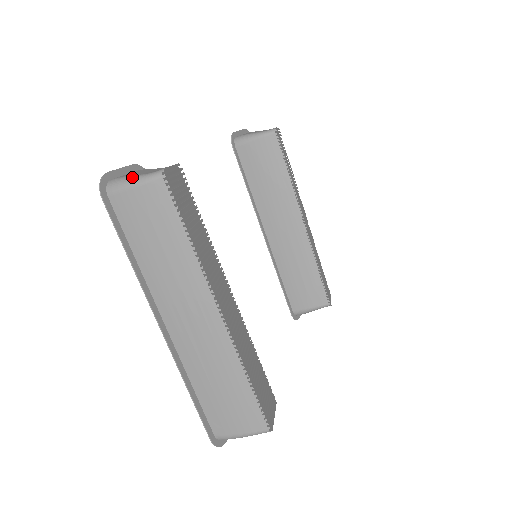
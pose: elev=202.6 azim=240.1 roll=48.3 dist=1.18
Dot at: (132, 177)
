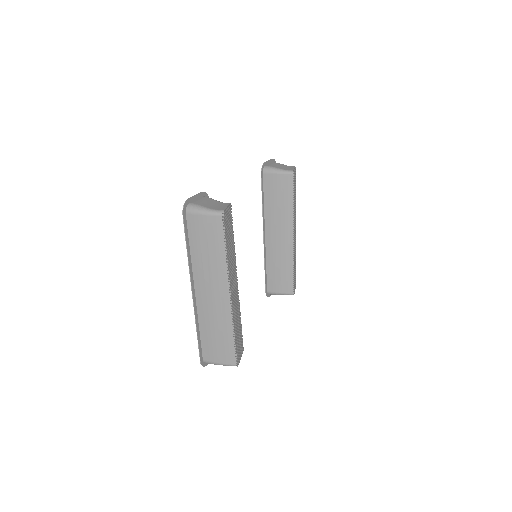
Dot at: (204, 208)
